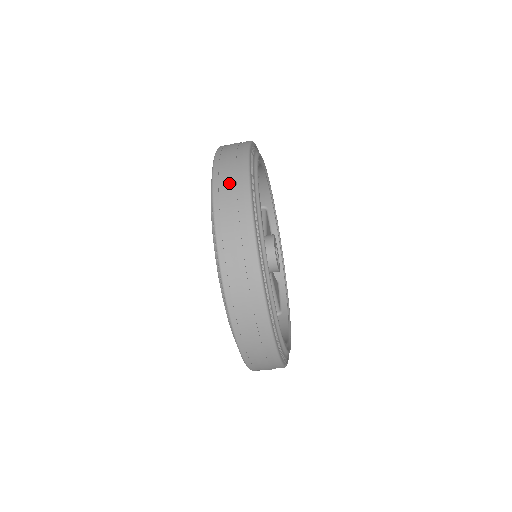
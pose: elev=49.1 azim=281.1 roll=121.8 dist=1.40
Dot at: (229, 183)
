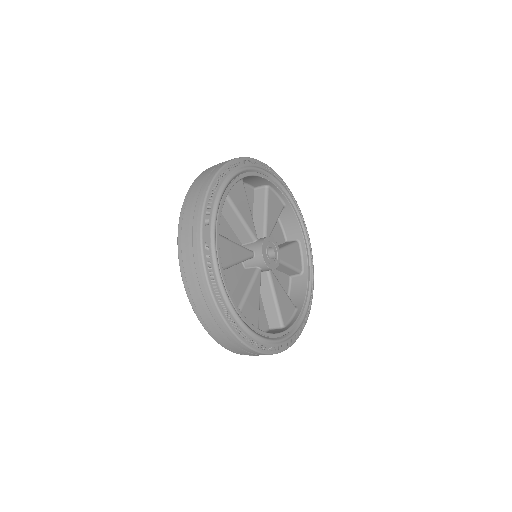
Dot at: (189, 260)
